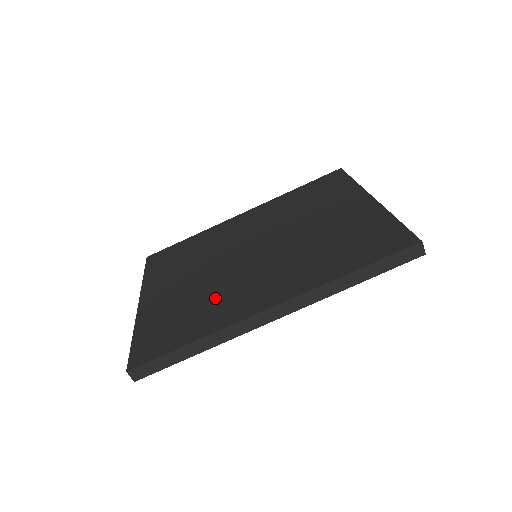
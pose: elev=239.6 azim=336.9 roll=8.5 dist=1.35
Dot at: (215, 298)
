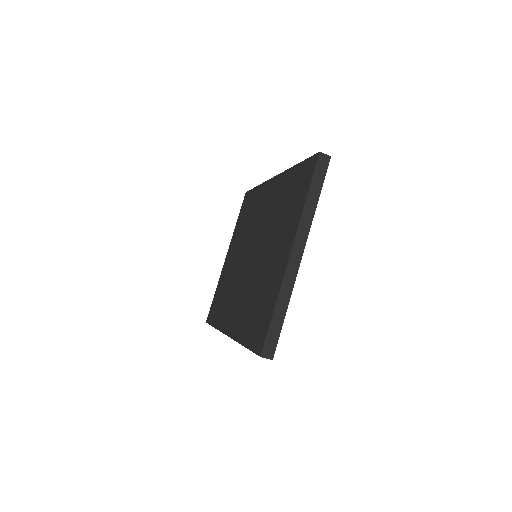
Dot at: (229, 294)
